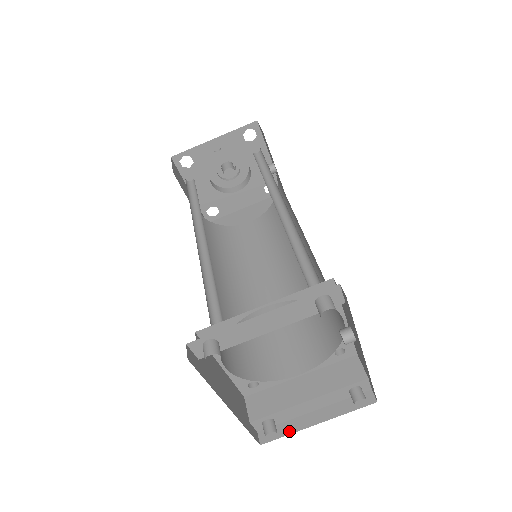
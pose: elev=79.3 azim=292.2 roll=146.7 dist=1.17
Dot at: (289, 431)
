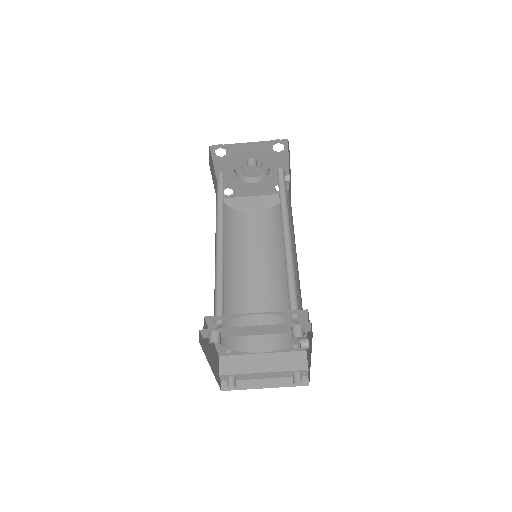
Dot at: (244, 387)
